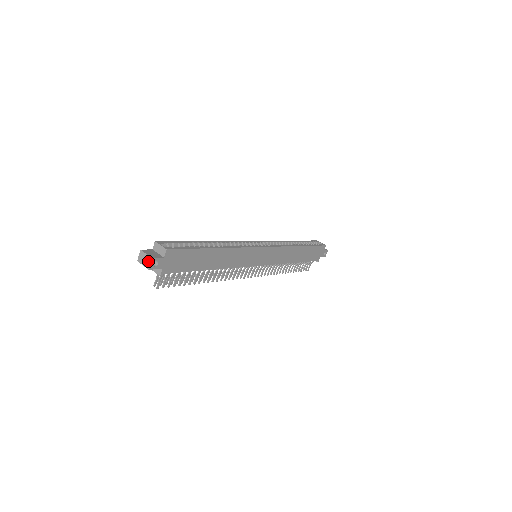
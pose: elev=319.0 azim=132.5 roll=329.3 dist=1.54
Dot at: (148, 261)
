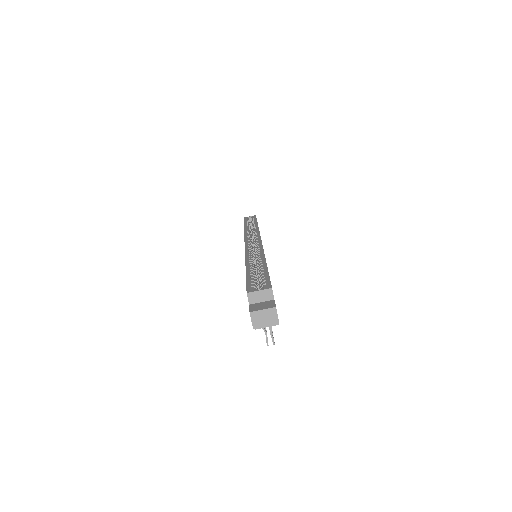
Dot at: (272, 315)
